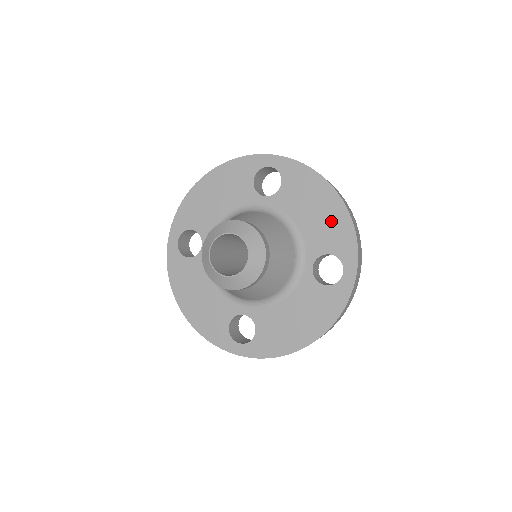
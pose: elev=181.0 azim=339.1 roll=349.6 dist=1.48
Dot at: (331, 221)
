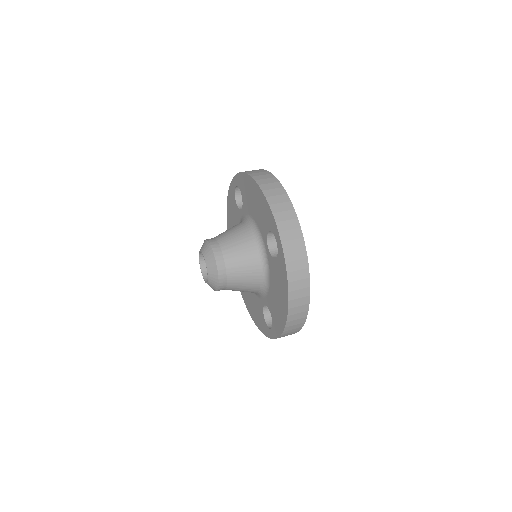
Dot at: (279, 311)
